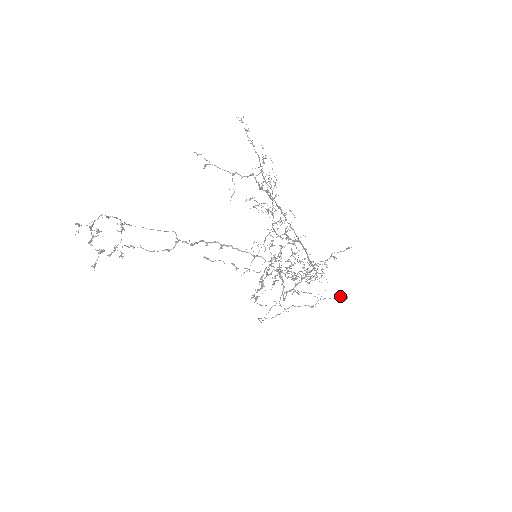
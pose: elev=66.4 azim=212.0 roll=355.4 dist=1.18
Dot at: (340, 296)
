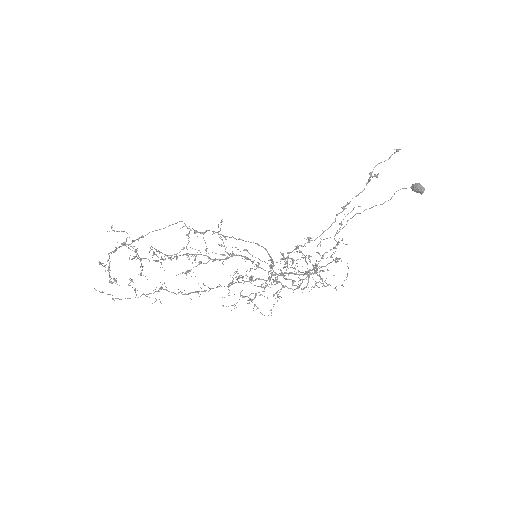
Dot at: (413, 190)
